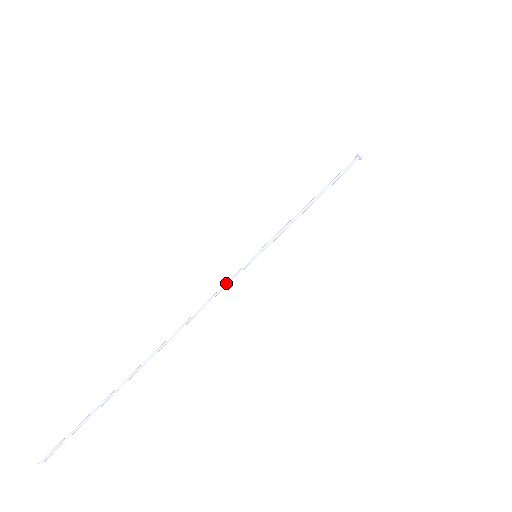
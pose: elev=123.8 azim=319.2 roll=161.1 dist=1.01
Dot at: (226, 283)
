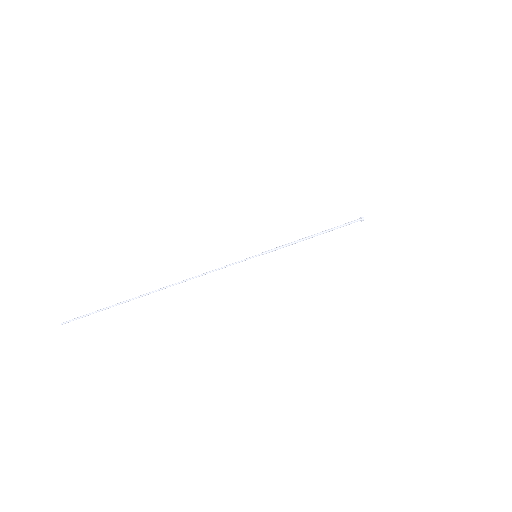
Dot at: (227, 265)
